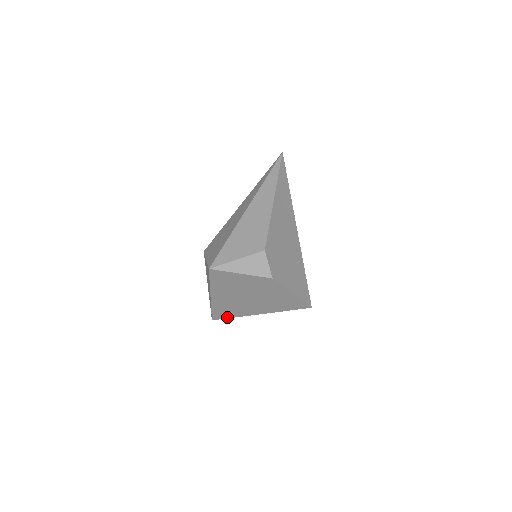
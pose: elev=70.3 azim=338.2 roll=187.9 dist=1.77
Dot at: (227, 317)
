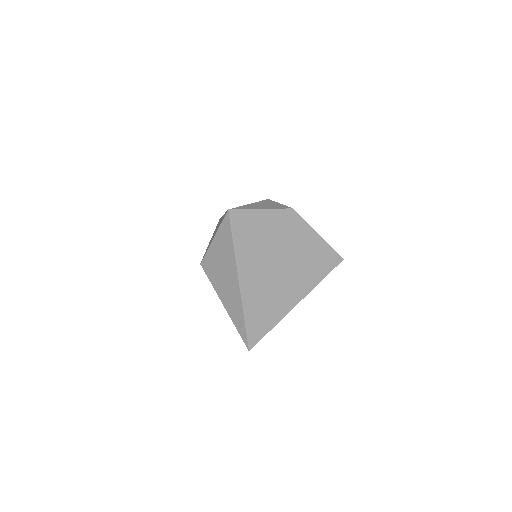
Dot at: (265, 331)
